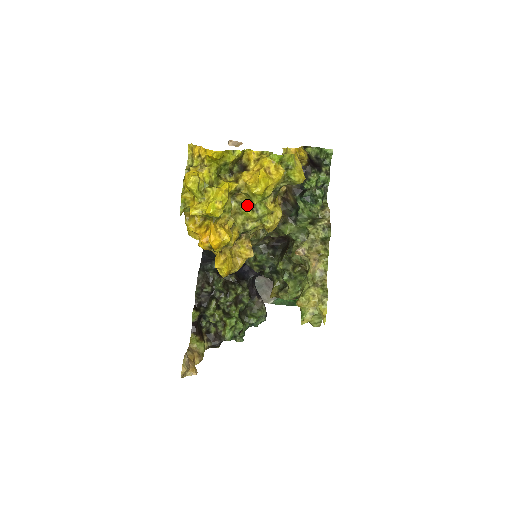
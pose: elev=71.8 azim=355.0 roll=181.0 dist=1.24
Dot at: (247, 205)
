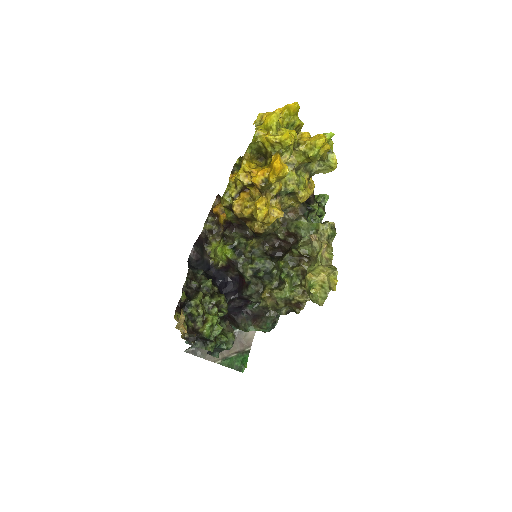
Dot at: (294, 168)
